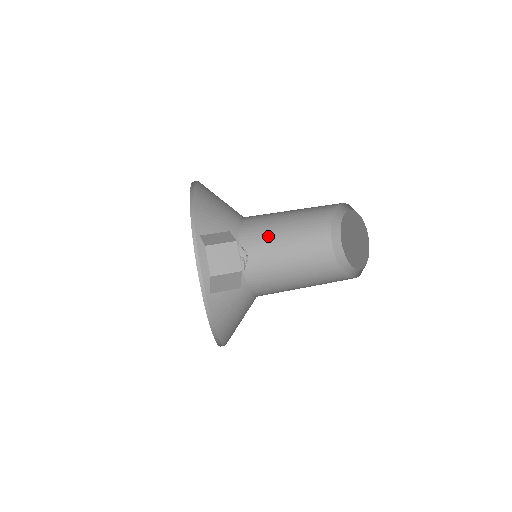
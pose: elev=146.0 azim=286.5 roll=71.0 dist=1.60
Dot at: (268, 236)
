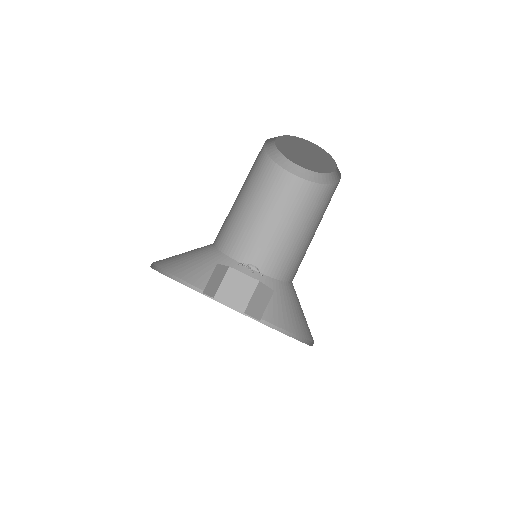
Dot at: (229, 213)
